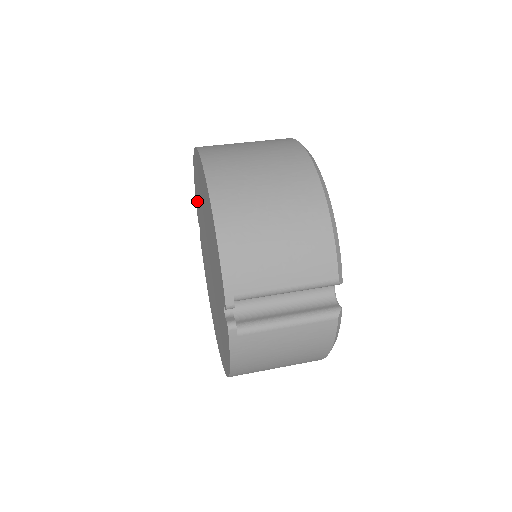
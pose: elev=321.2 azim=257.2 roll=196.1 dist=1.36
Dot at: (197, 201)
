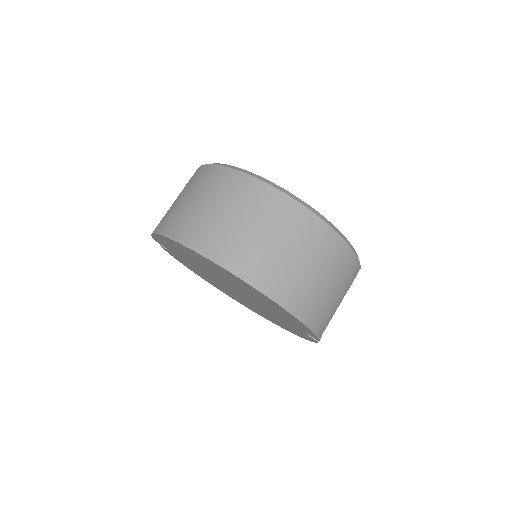
Dot at: (169, 246)
